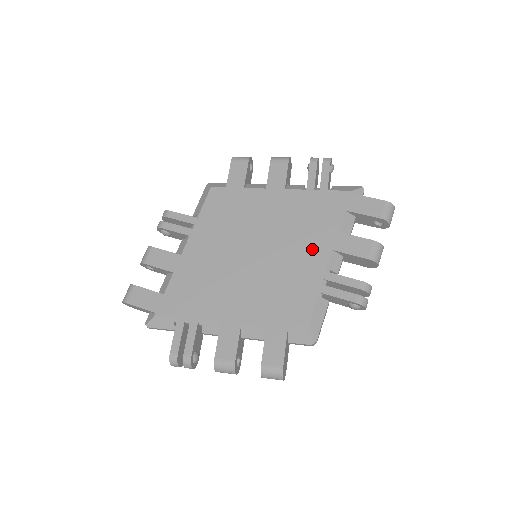
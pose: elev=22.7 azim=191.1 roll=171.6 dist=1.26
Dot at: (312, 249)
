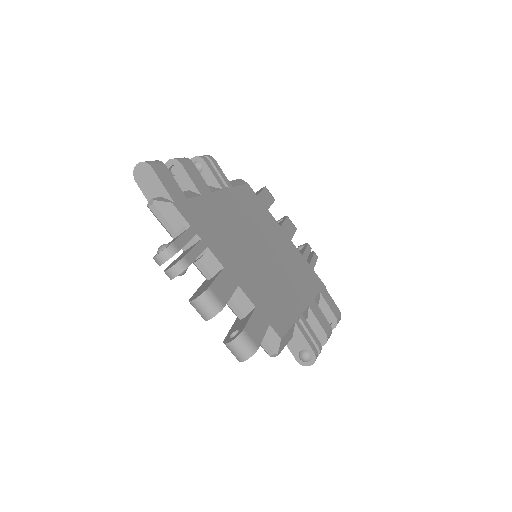
Dot at: (298, 291)
